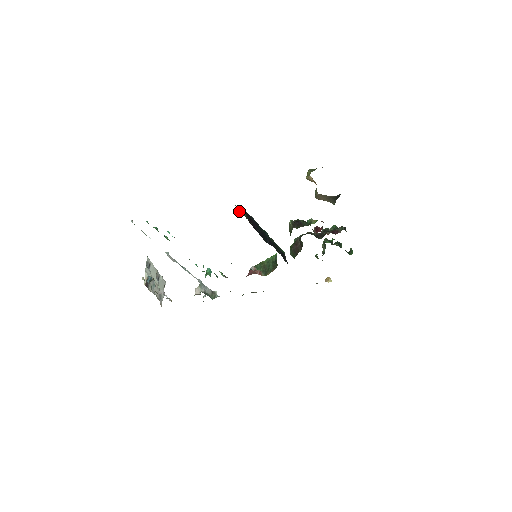
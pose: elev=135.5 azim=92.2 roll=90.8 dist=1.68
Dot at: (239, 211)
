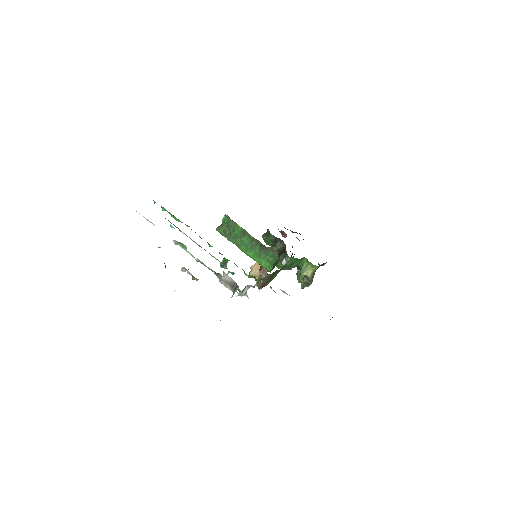
Dot at: (222, 223)
